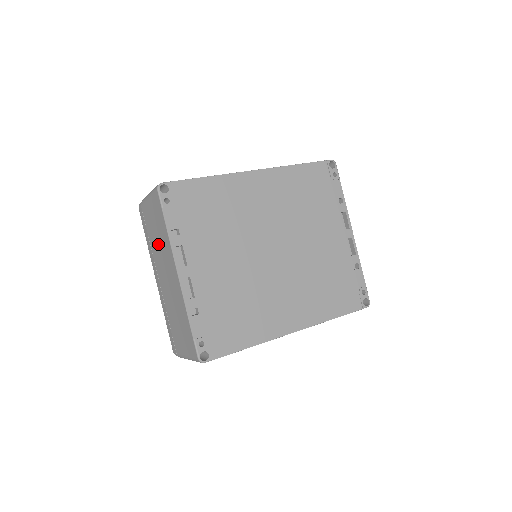
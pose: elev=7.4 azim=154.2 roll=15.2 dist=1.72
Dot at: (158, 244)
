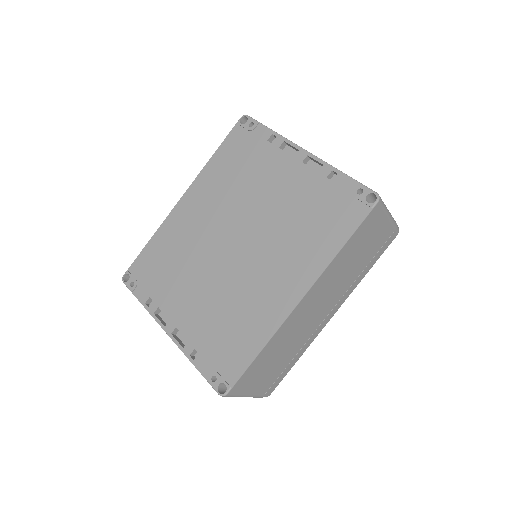
Dot at: occluded
